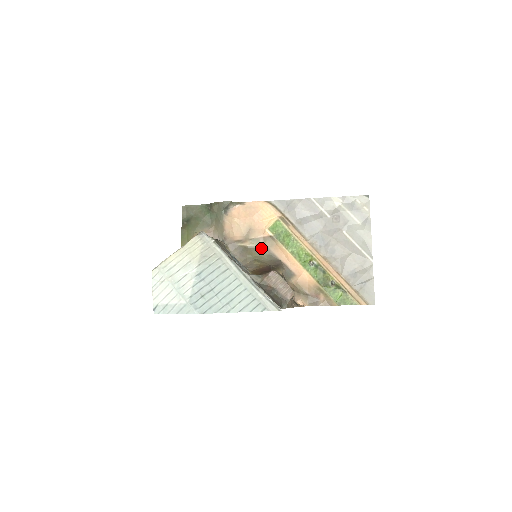
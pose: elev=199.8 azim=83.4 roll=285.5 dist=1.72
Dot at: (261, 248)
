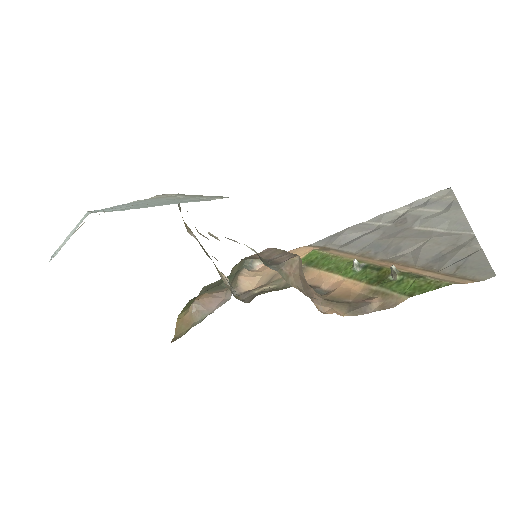
Dot at: (284, 285)
